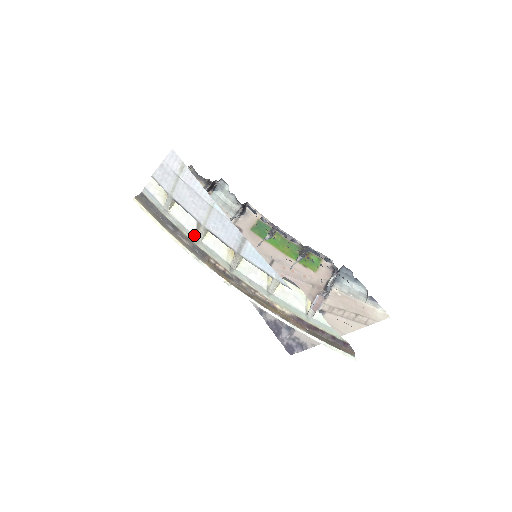
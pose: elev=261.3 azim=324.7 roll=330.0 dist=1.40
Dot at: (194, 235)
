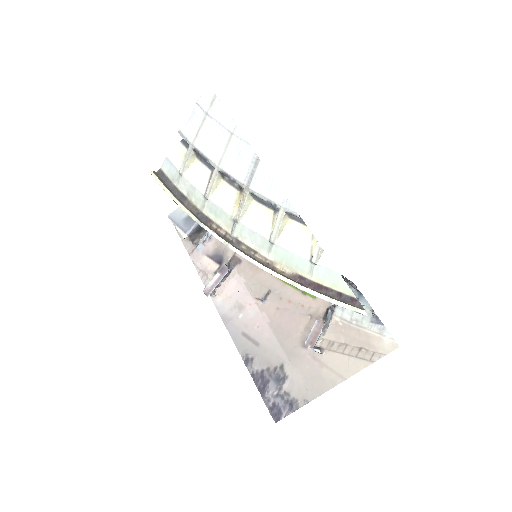
Dot at: (203, 194)
